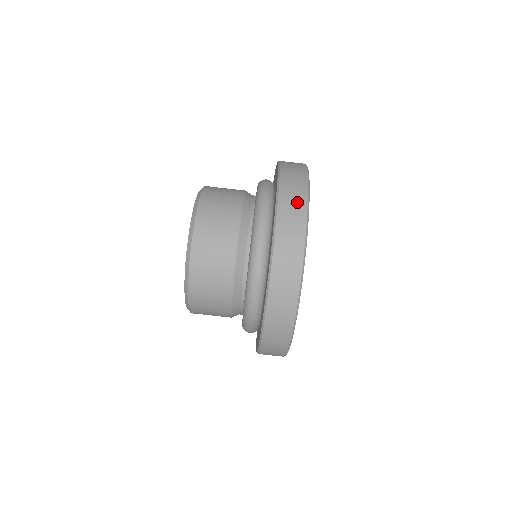
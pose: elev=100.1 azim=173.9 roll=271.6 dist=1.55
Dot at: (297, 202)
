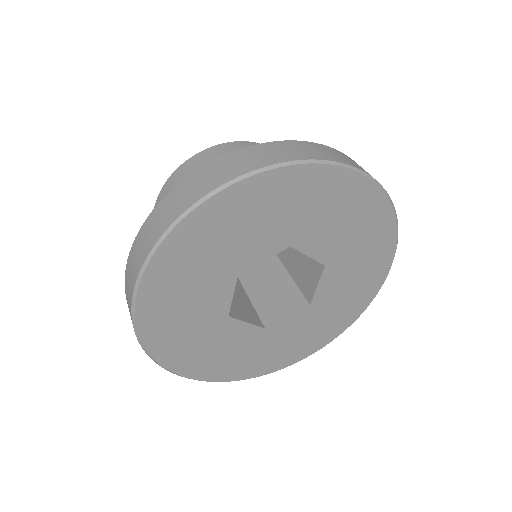
Dot at: (282, 154)
